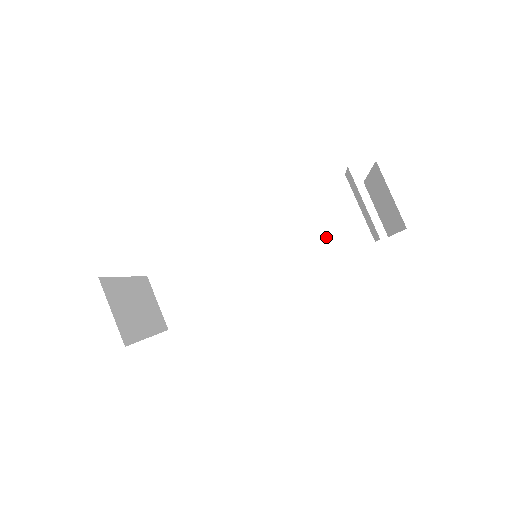
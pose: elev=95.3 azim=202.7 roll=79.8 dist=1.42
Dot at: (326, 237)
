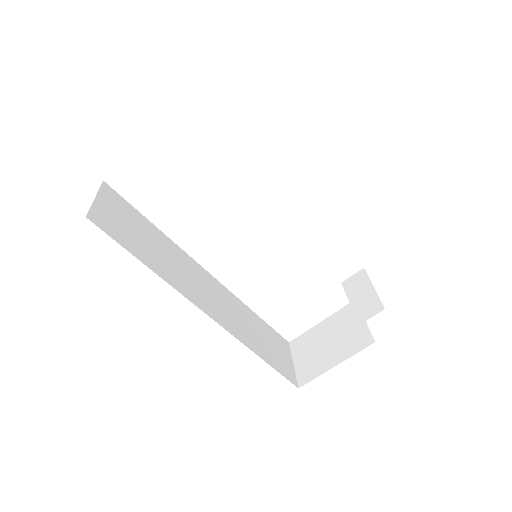
Dot at: (258, 338)
